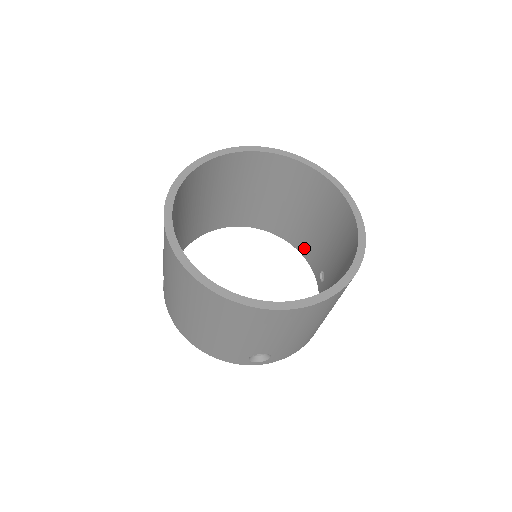
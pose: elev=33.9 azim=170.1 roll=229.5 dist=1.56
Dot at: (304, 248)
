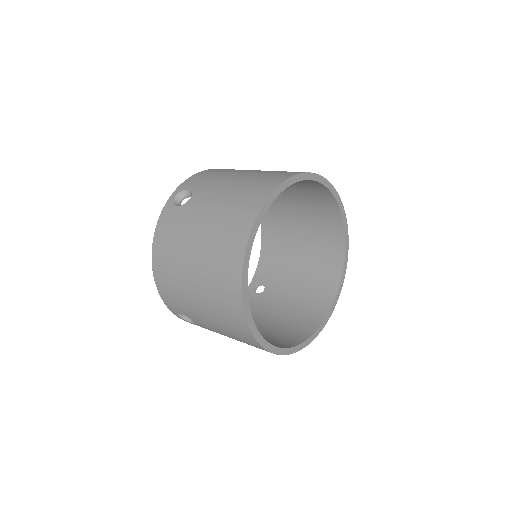
Dot at: (268, 256)
